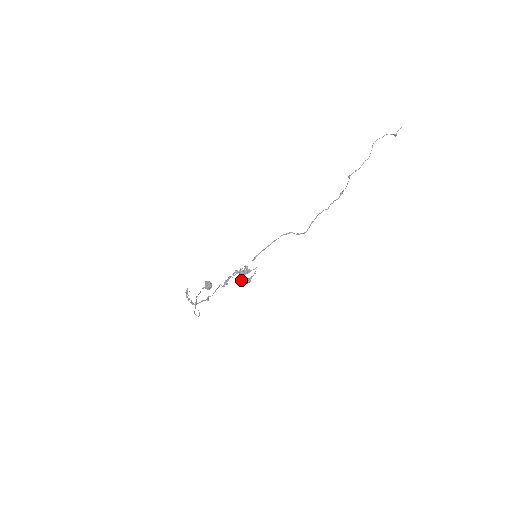
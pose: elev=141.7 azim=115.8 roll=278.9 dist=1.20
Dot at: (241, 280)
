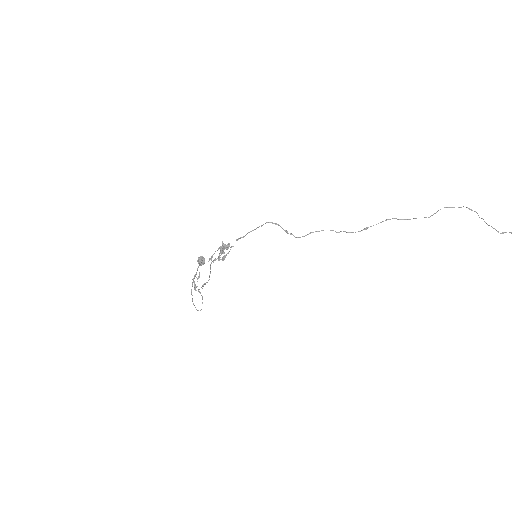
Dot at: (219, 255)
